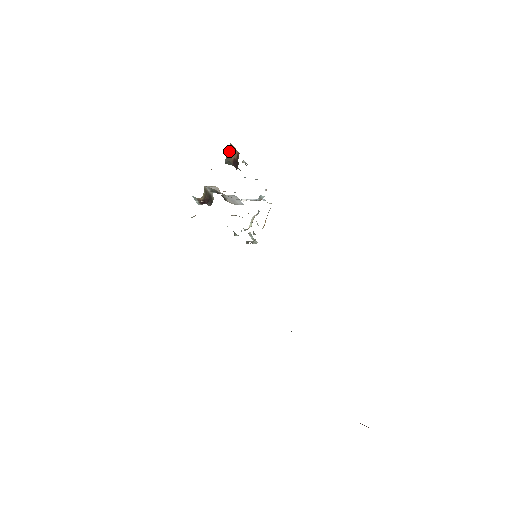
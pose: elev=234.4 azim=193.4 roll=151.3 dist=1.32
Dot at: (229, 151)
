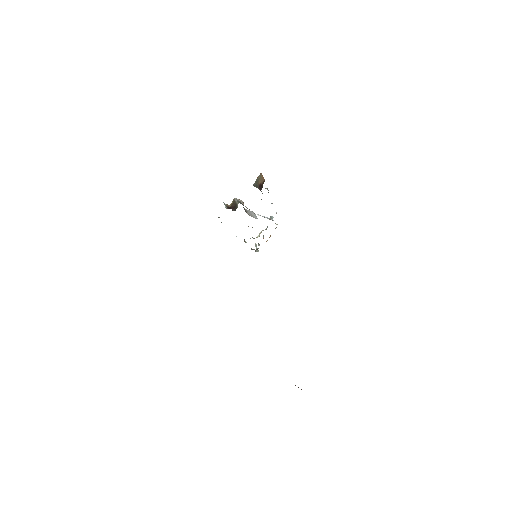
Dot at: (258, 178)
